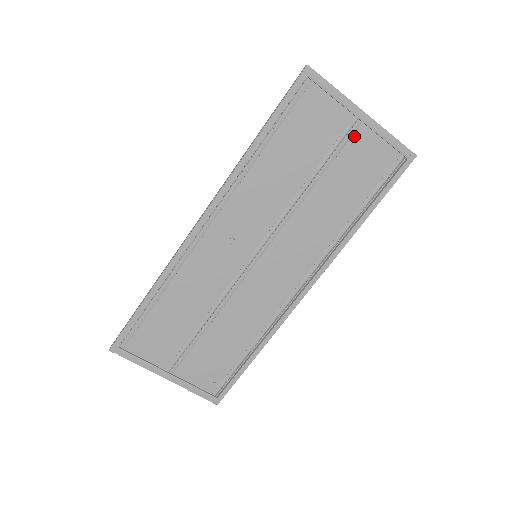
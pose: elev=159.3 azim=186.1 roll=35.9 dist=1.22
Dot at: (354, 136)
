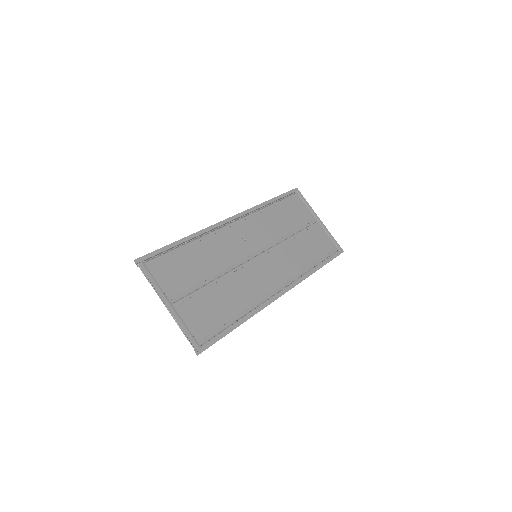
Dot at: (314, 227)
